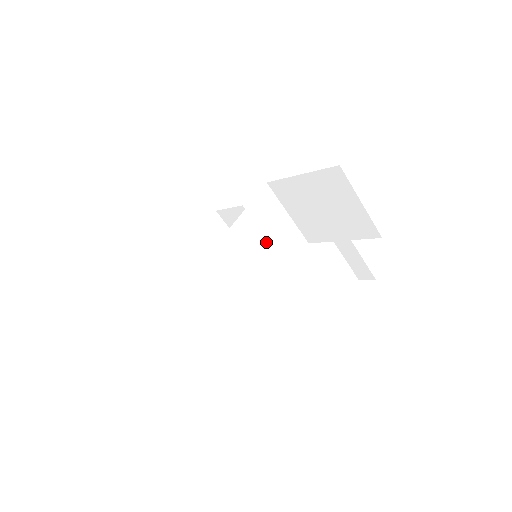
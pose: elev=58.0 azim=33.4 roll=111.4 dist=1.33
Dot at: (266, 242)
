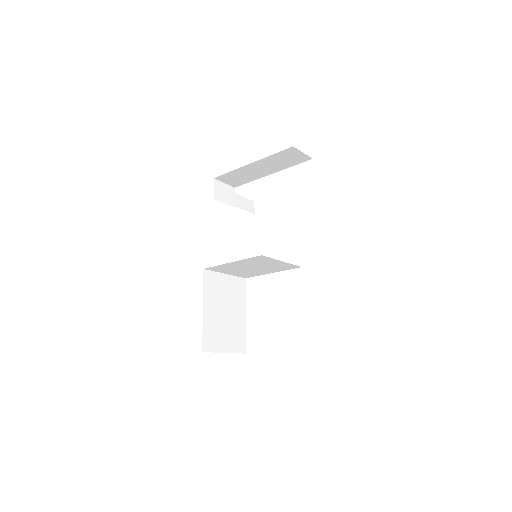
Dot at: (255, 267)
